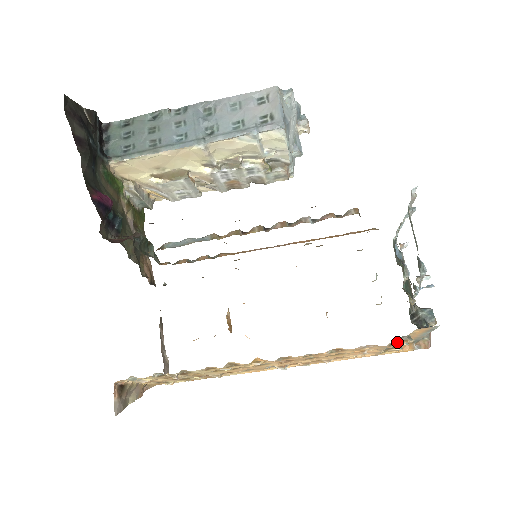
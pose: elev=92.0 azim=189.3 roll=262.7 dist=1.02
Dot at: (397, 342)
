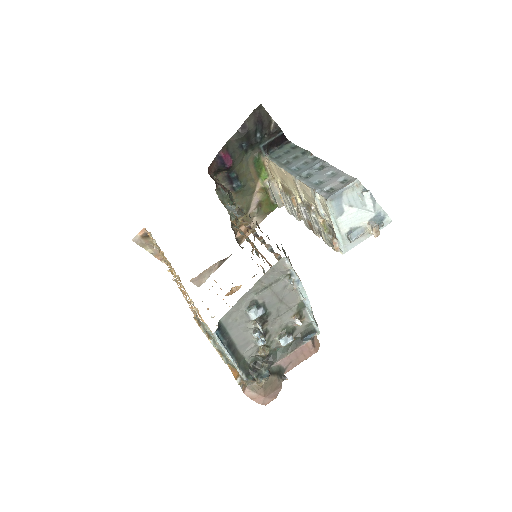
Dot at: (197, 321)
